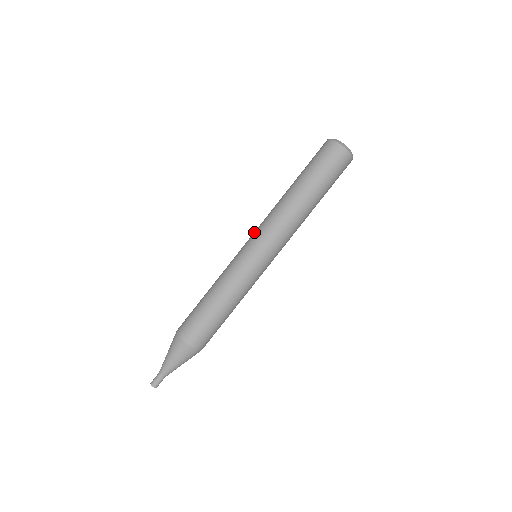
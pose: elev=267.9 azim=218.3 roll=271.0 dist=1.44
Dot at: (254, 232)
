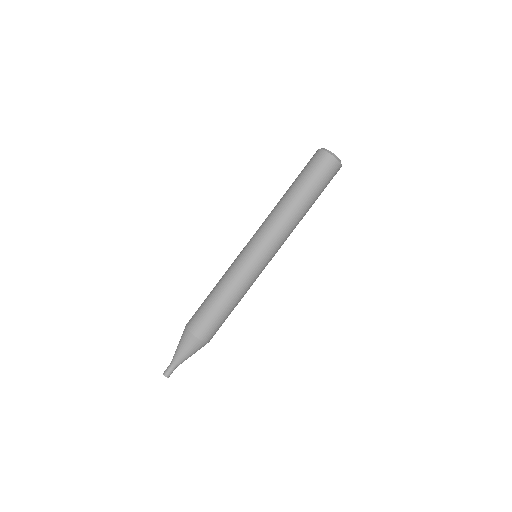
Dot at: occluded
